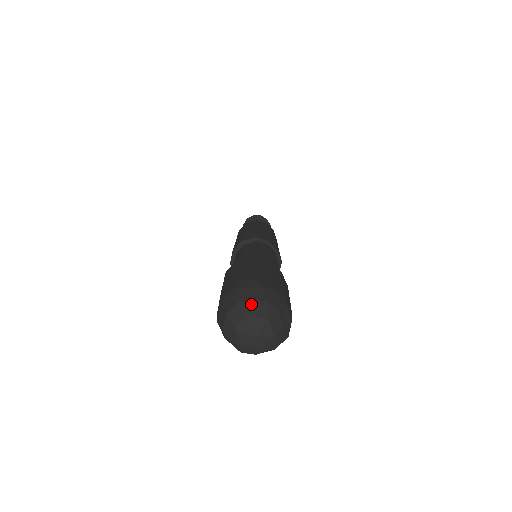
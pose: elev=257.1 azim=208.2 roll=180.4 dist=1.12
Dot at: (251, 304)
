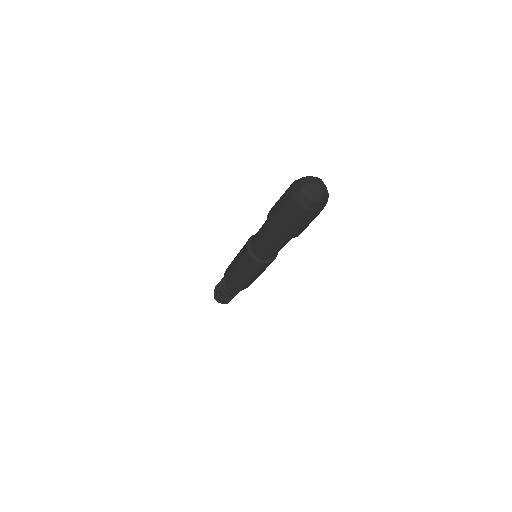
Dot at: (310, 176)
